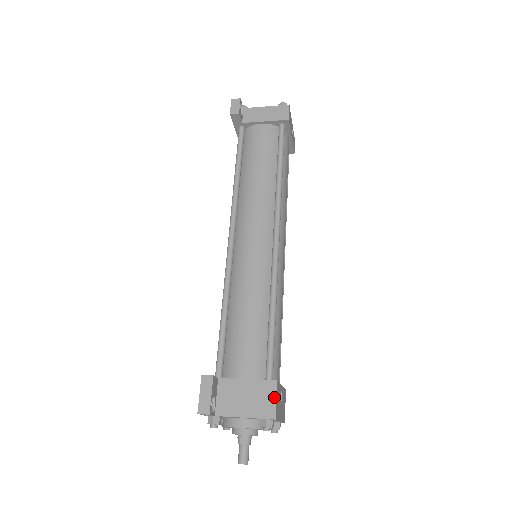
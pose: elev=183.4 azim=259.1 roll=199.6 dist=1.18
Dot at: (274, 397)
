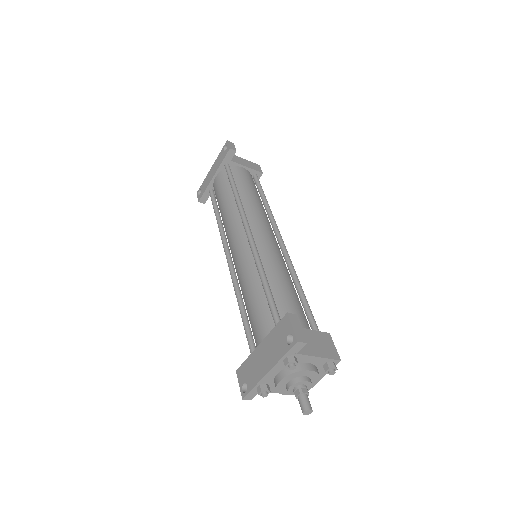
Dot at: (333, 344)
